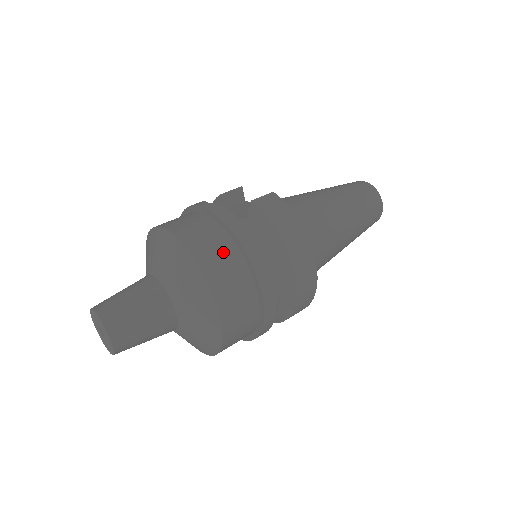
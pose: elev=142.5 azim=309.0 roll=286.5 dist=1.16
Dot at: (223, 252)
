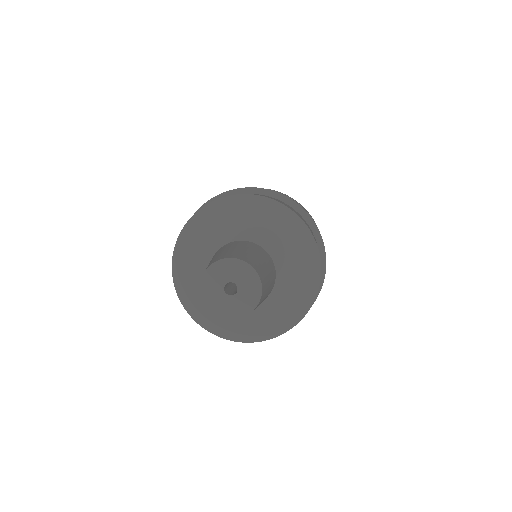
Dot at: (290, 207)
